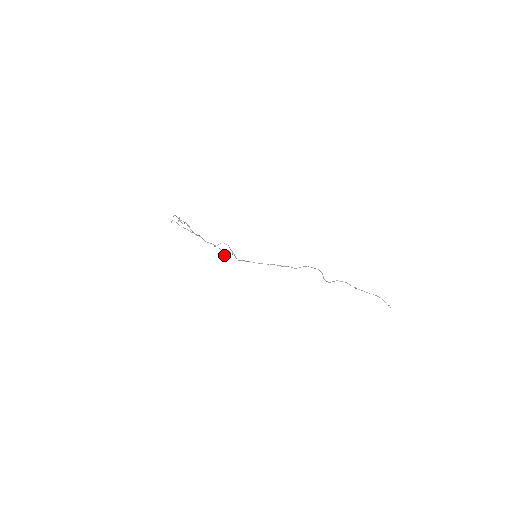
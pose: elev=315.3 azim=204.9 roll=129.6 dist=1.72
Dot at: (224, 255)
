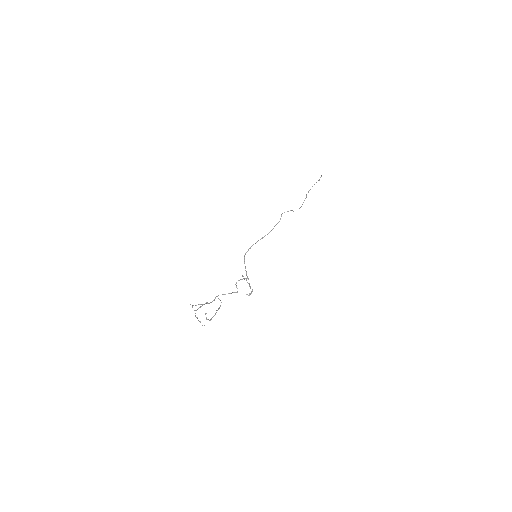
Dot at: occluded
